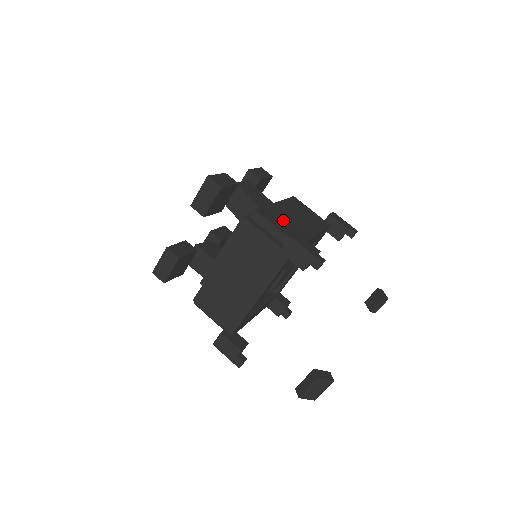
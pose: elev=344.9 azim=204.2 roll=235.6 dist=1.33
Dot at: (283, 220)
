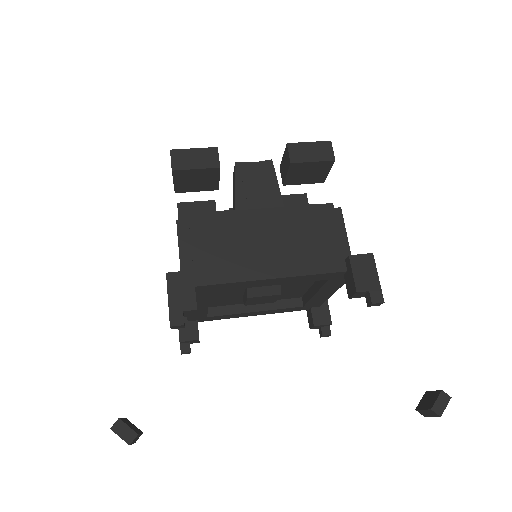
Dot at: (227, 240)
